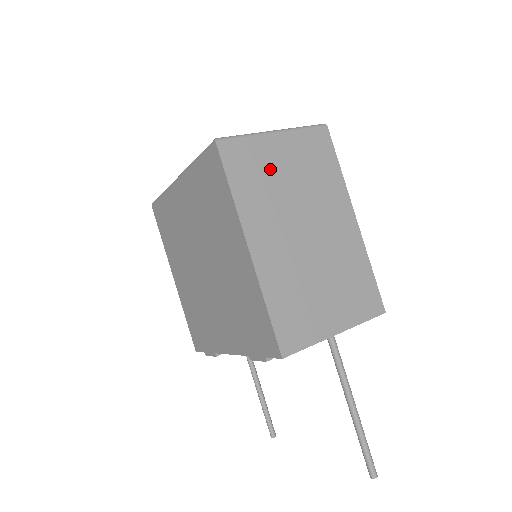
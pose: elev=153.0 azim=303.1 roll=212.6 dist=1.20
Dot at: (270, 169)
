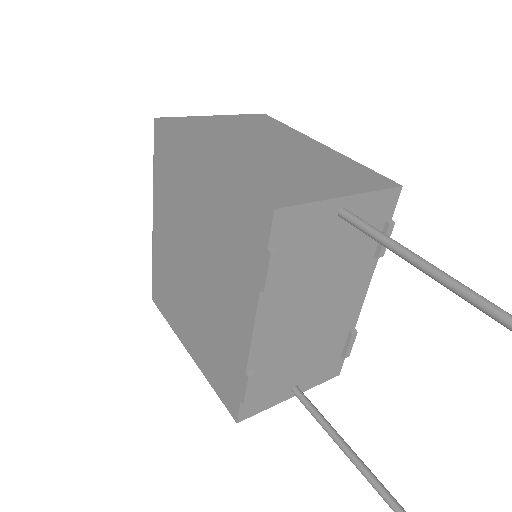
Dot at: (214, 127)
